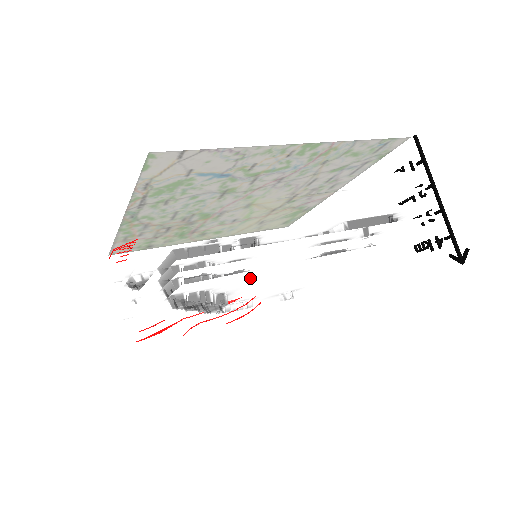
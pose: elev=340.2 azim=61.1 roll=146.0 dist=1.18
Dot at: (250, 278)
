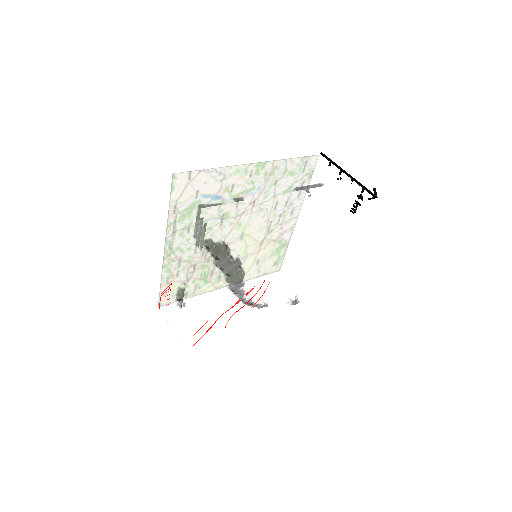
Dot at: (249, 229)
